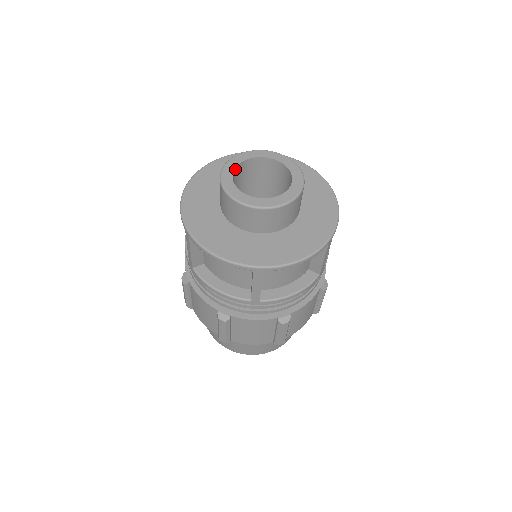
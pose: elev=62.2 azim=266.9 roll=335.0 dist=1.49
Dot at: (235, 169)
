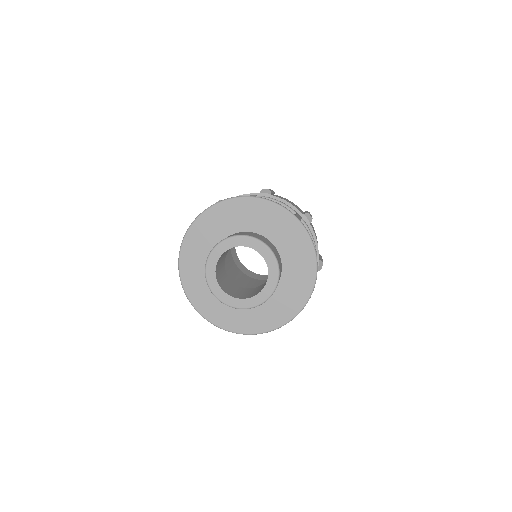
Dot at: (216, 268)
